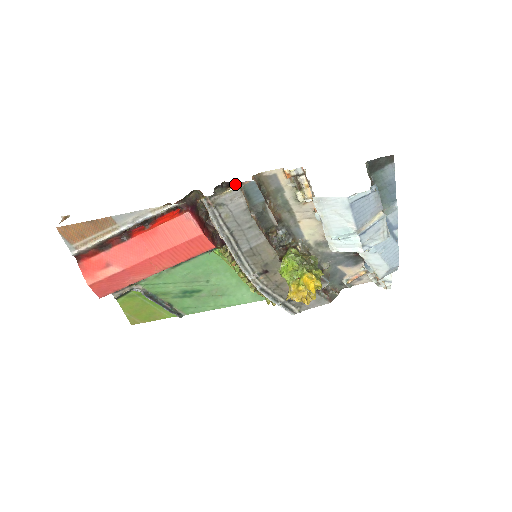
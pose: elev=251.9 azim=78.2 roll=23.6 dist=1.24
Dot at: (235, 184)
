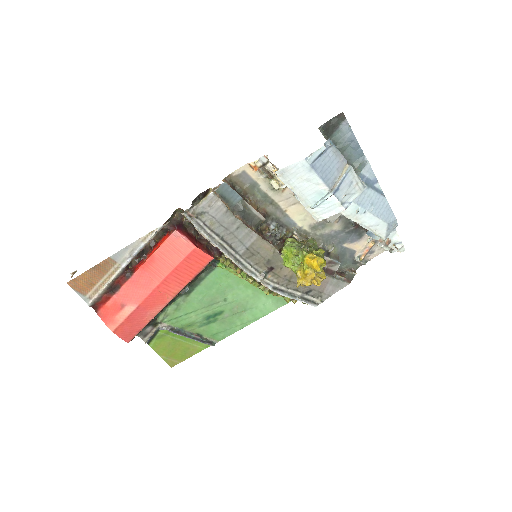
Dot at: (209, 192)
